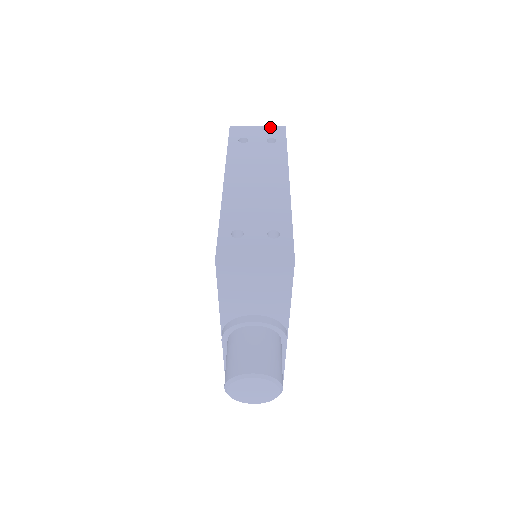
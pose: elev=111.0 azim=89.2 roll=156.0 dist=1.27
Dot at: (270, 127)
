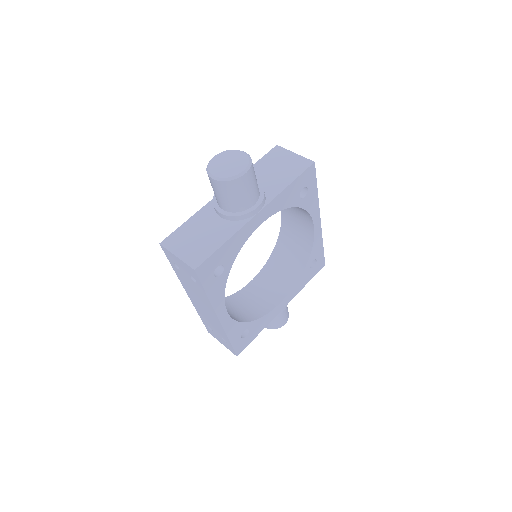
Dot at: occluded
